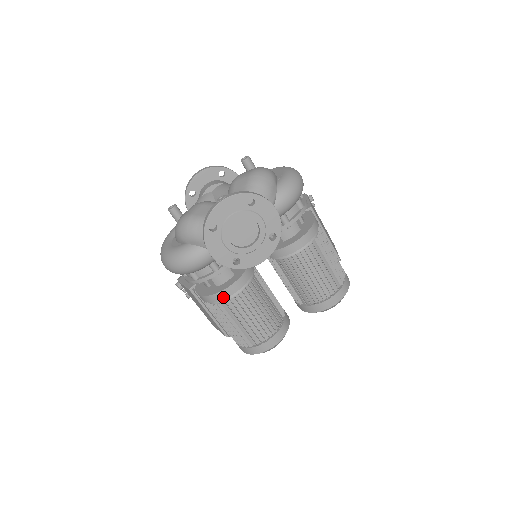
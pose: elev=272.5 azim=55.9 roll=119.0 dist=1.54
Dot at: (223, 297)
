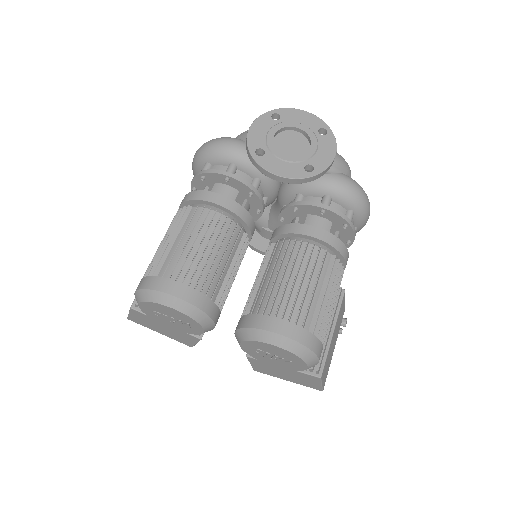
Dot at: (203, 198)
